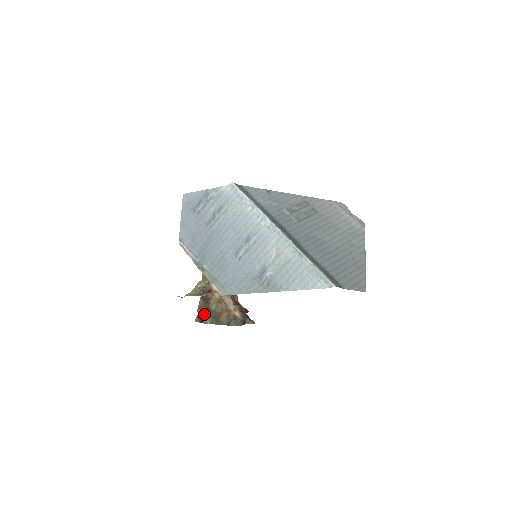
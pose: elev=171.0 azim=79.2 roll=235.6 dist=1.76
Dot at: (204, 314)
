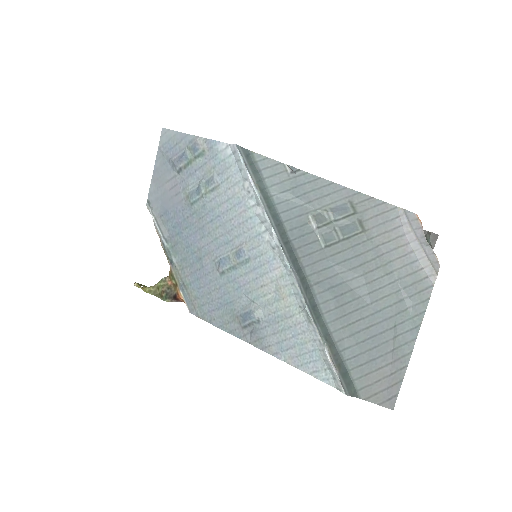
Dot at: occluded
